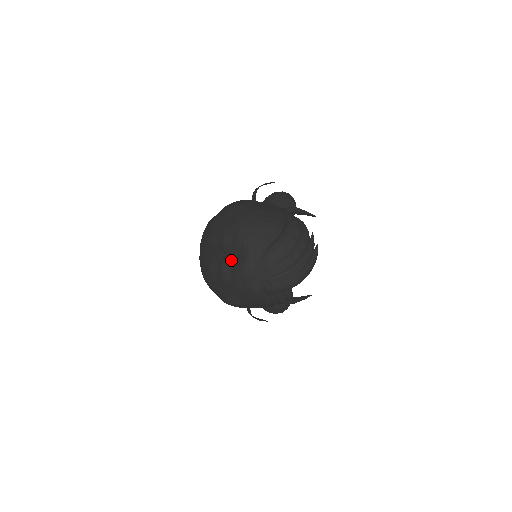
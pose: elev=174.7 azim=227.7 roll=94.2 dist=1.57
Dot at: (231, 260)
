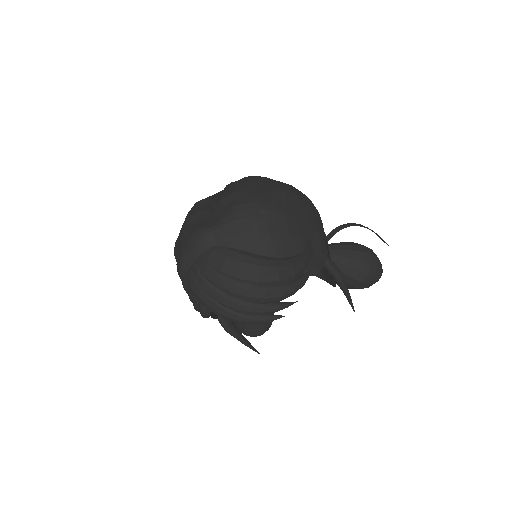
Dot at: (207, 216)
